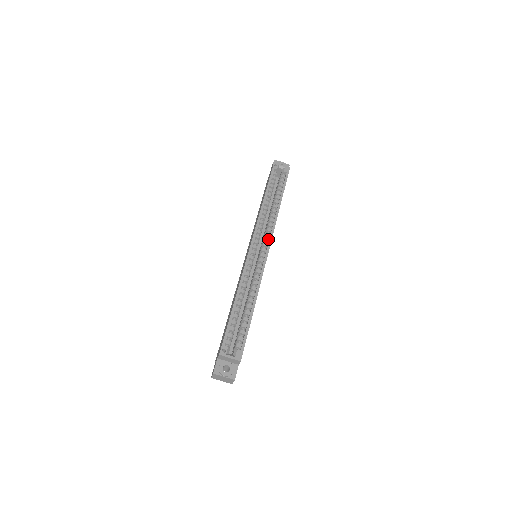
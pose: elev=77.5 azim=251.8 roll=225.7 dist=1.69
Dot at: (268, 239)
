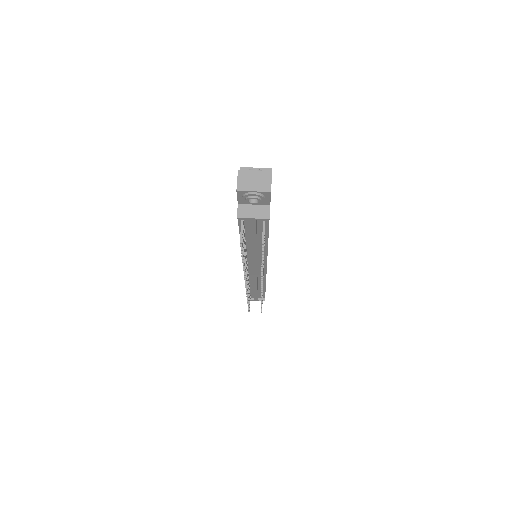
Dot at: occluded
